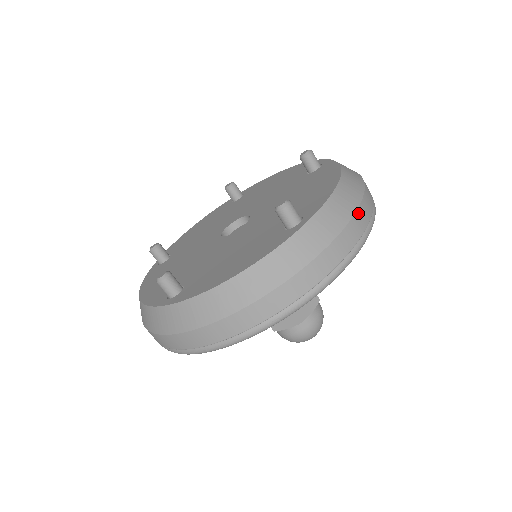
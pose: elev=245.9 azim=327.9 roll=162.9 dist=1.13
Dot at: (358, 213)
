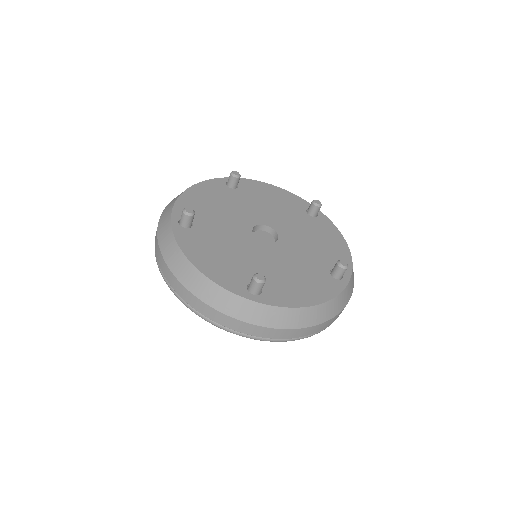
Dot at: occluded
